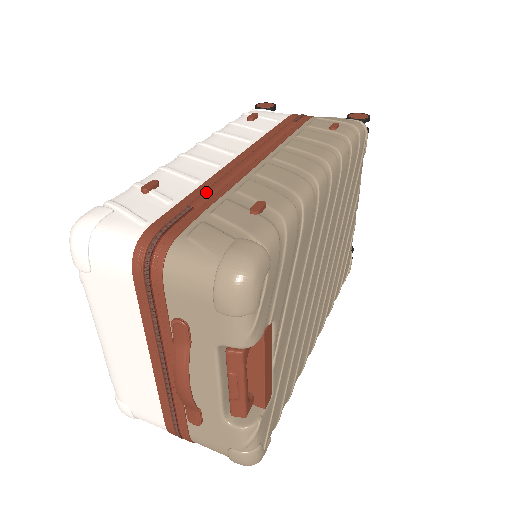
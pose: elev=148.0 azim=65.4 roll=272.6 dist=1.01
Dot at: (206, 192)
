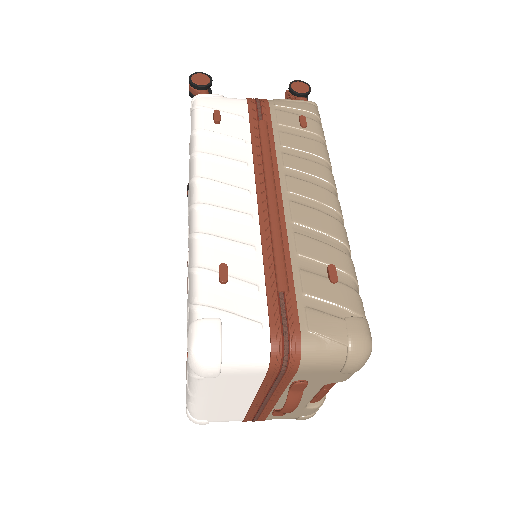
Dot at: (280, 267)
